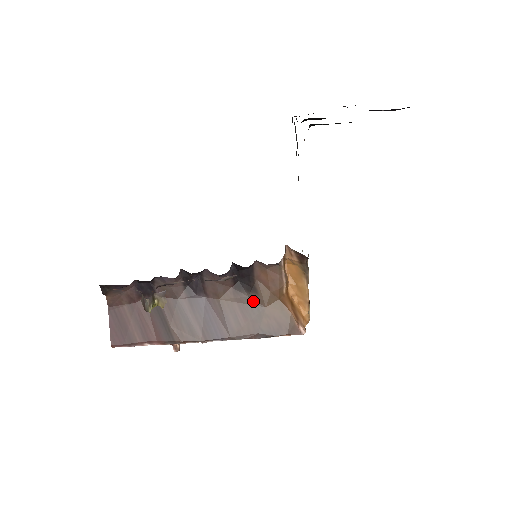
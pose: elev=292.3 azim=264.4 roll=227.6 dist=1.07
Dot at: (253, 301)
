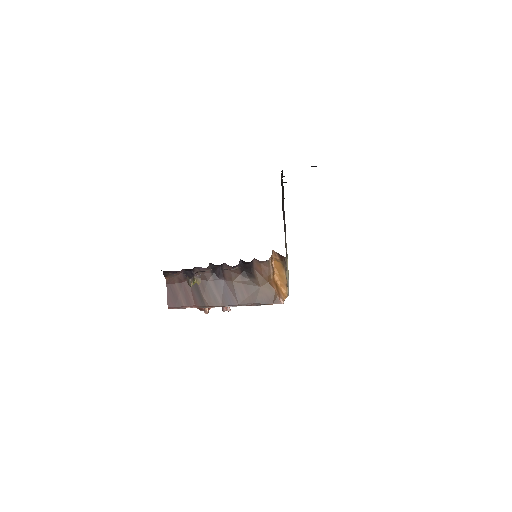
Dot at: (253, 283)
